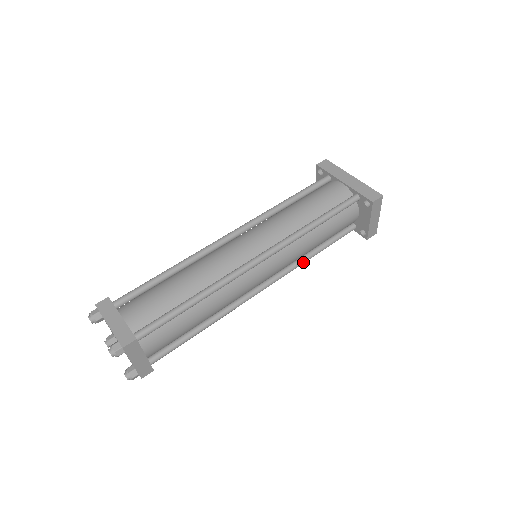
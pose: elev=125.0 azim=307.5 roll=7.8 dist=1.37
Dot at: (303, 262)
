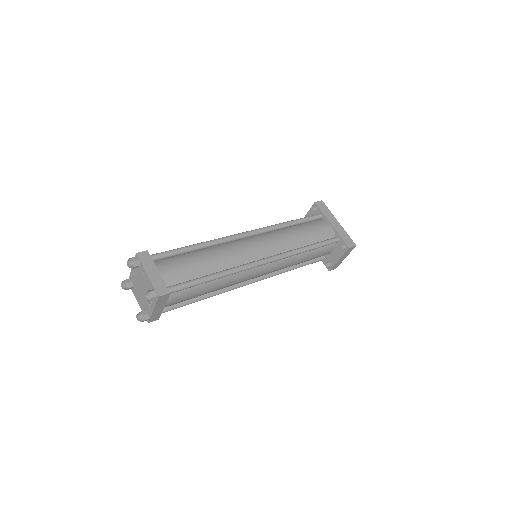
Dot at: (284, 272)
